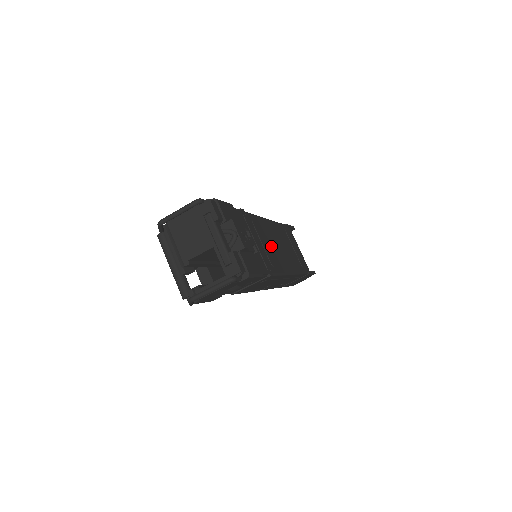
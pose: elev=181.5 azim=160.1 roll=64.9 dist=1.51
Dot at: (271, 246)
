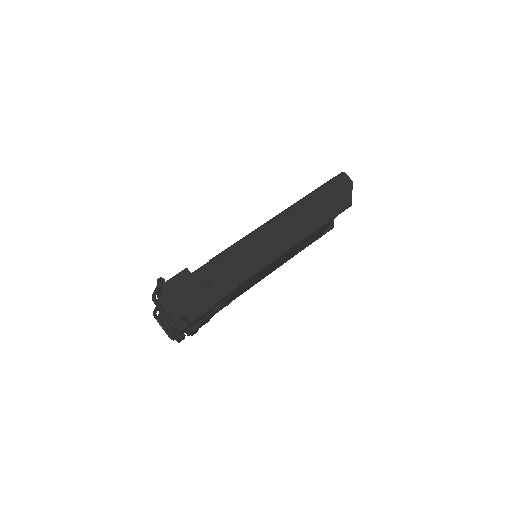
Dot at: occluded
